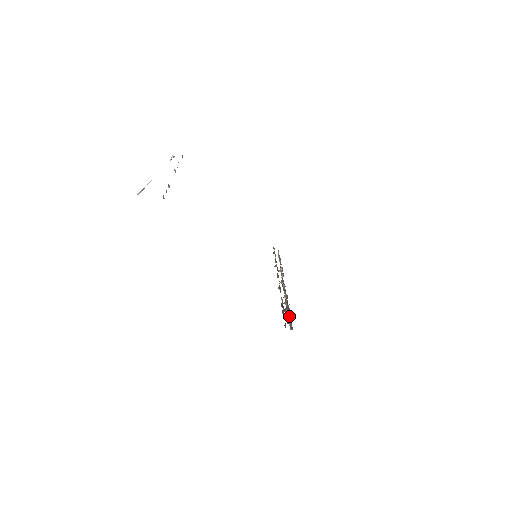
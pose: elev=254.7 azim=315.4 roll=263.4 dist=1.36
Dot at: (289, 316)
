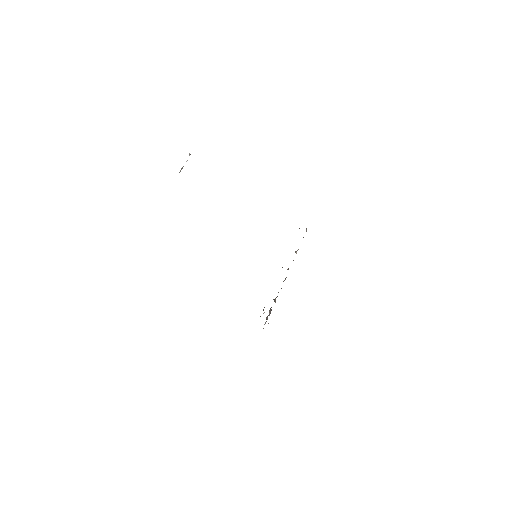
Dot at: occluded
